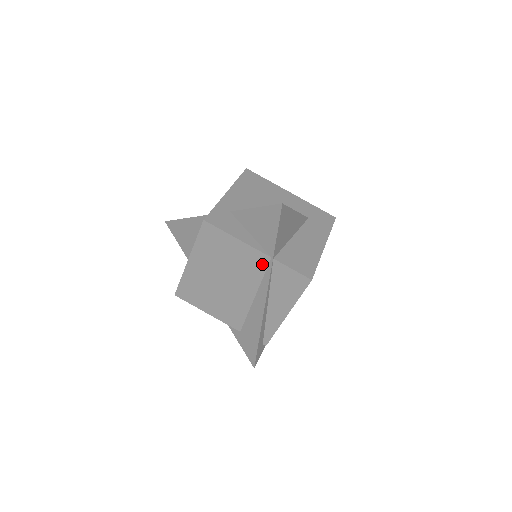
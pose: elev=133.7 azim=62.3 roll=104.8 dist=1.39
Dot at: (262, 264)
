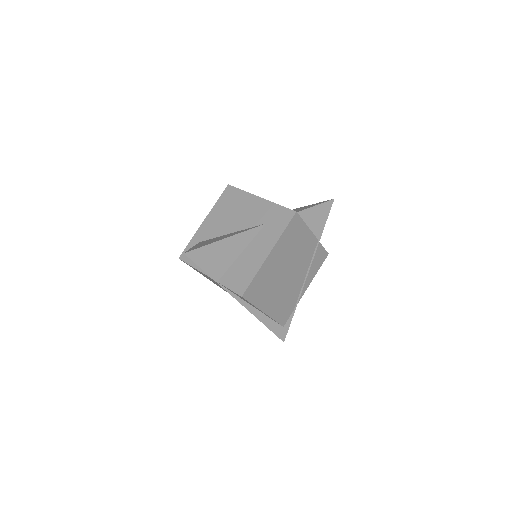
Dot at: occluded
